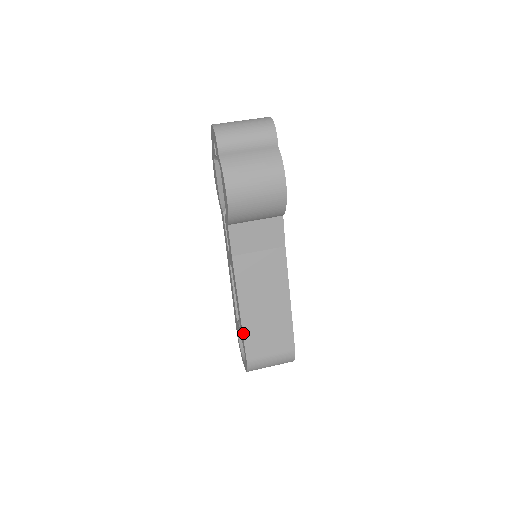
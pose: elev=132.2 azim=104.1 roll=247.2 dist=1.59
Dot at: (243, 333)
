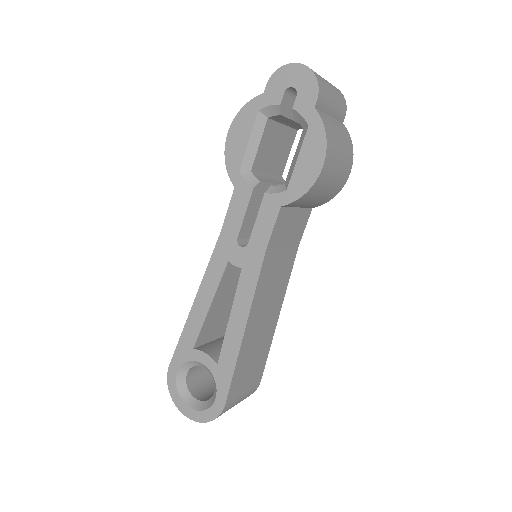
Dot at: (236, 363)
